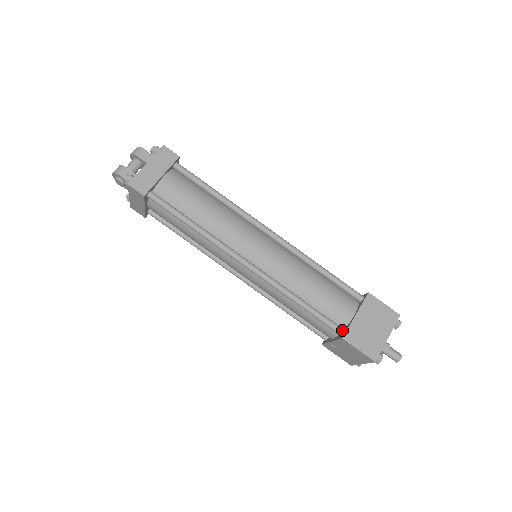
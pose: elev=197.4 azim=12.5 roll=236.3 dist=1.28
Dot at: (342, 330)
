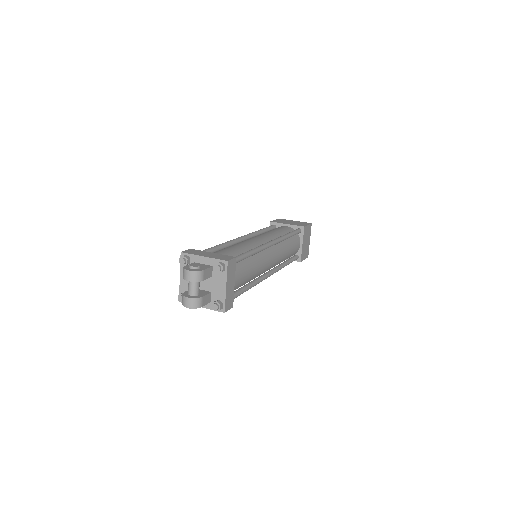
Dot at: (298, 257)
